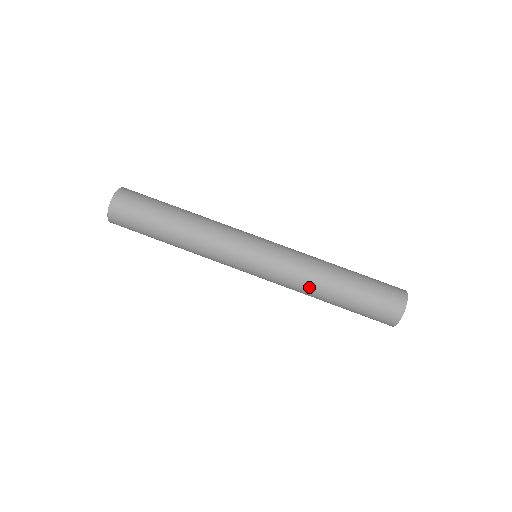
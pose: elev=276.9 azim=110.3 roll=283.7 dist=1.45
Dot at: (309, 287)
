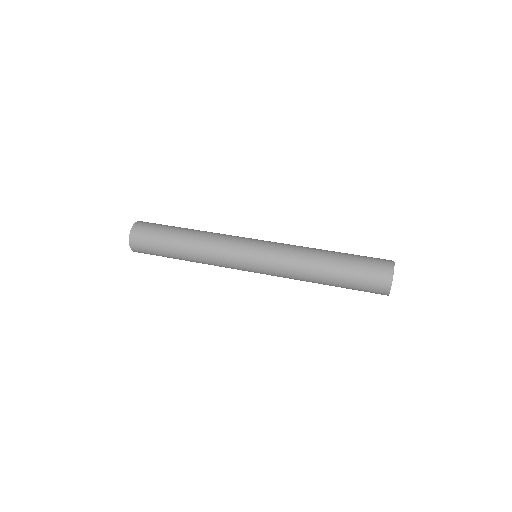
Dot at: (304, 267)
